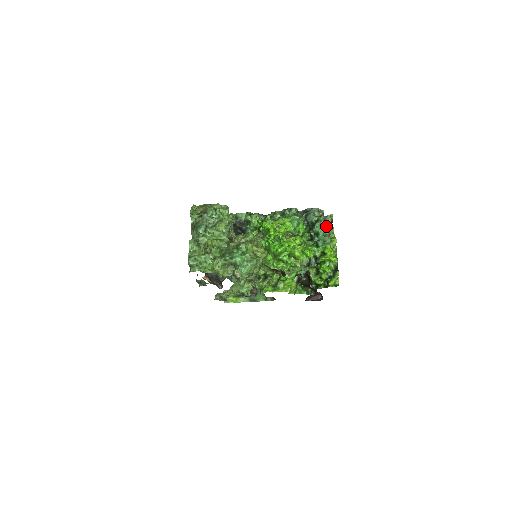
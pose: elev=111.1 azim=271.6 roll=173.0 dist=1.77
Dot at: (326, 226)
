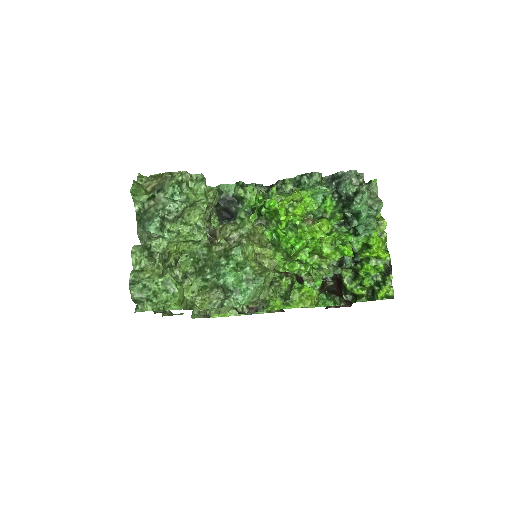
Dot at: (371, 201)
